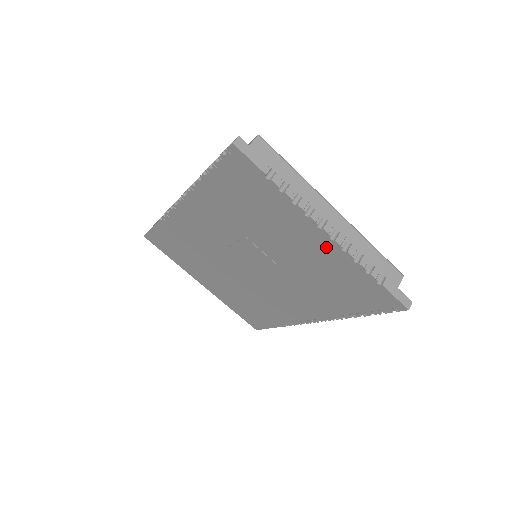
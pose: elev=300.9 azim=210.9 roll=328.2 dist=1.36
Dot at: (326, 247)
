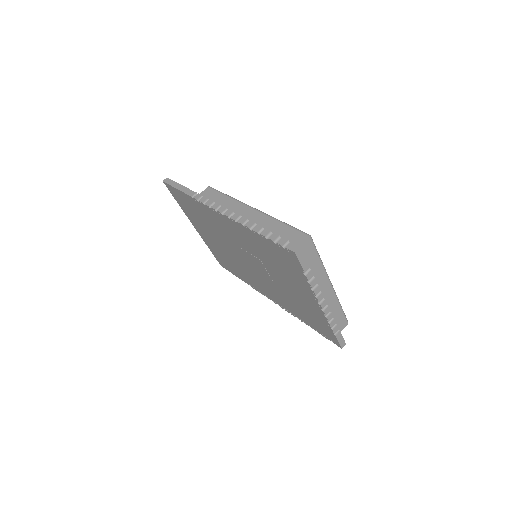
Dot at: (315, 307)
